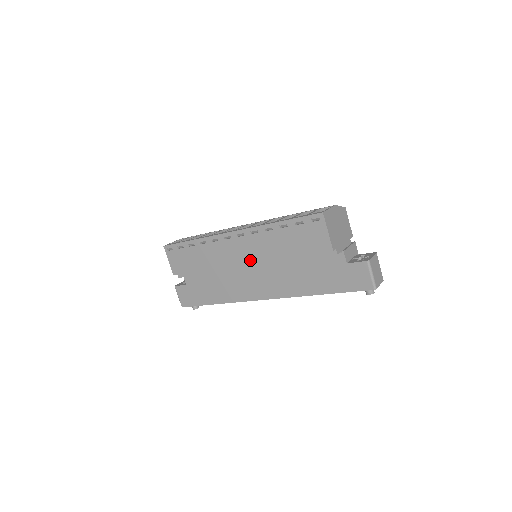
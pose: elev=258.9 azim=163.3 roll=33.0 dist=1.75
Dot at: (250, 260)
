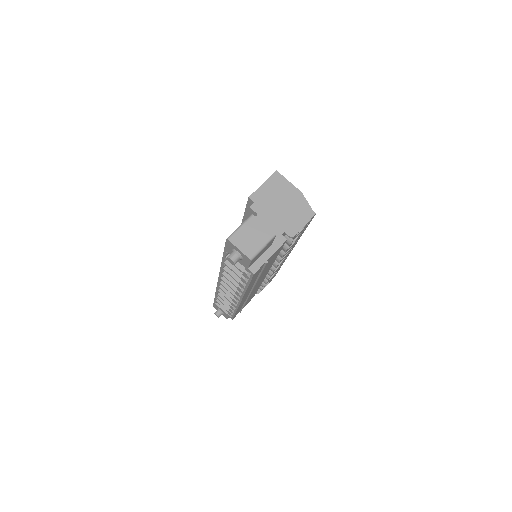
Dot at: occluded
